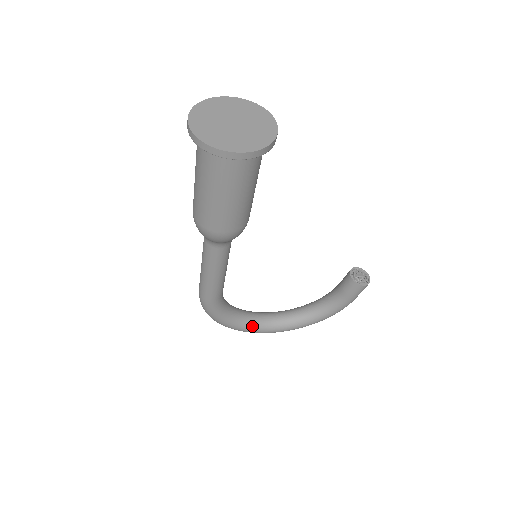
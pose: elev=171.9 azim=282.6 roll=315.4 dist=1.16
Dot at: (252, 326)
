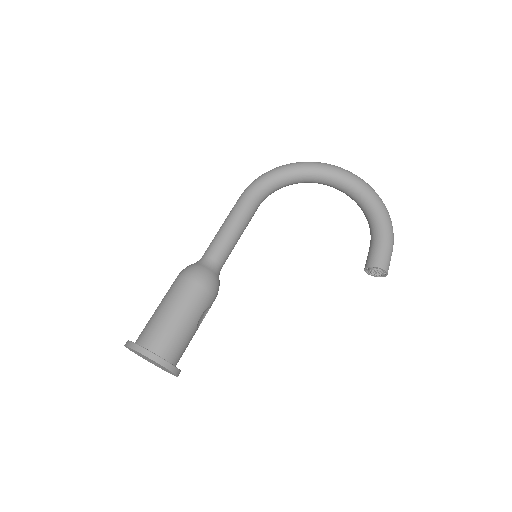
Dot at: occluded
